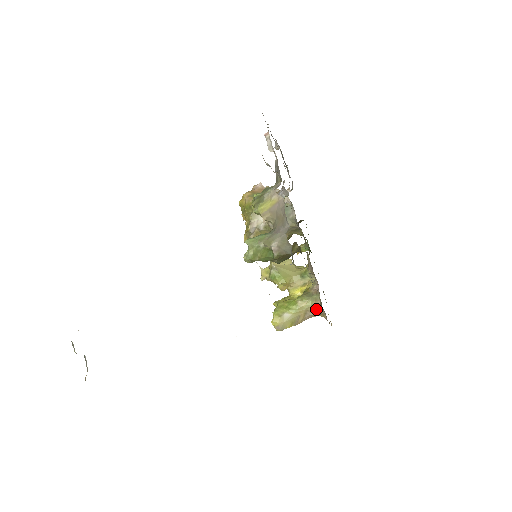
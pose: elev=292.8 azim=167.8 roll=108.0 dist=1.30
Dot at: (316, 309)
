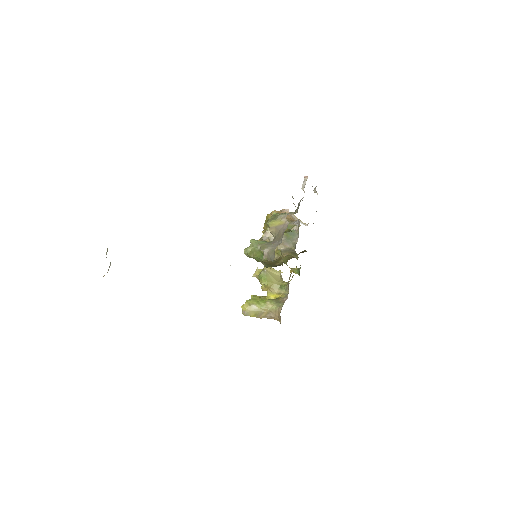
Dot at: (277, 313)
